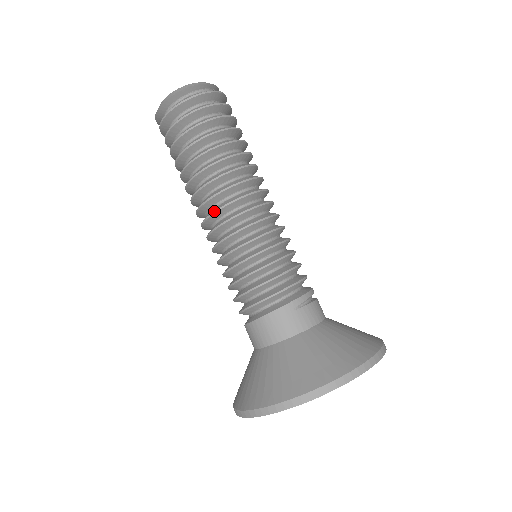
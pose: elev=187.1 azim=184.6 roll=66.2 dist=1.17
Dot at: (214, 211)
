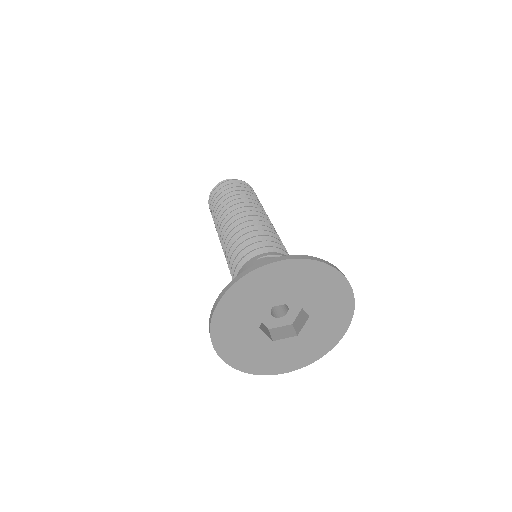
Dot at: (221, 231)
